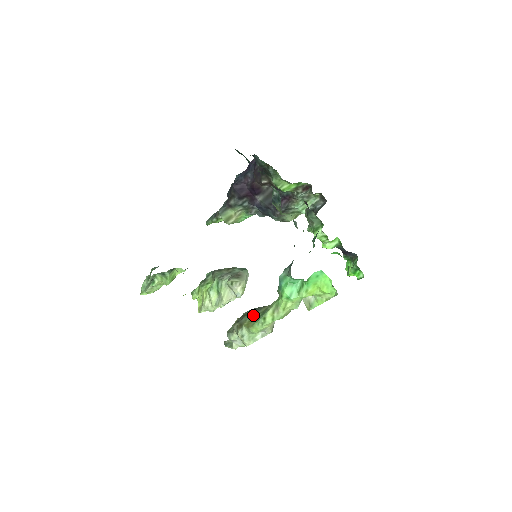
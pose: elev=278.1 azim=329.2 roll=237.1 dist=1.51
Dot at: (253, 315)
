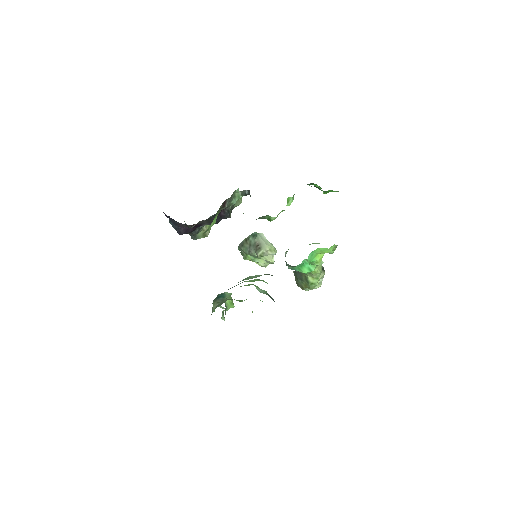
Dot at: (302, 281)
